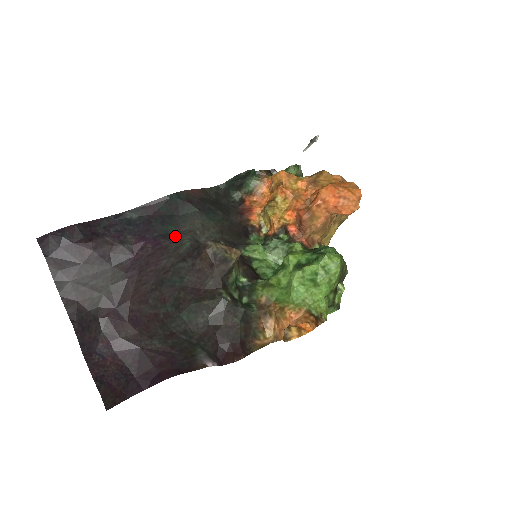
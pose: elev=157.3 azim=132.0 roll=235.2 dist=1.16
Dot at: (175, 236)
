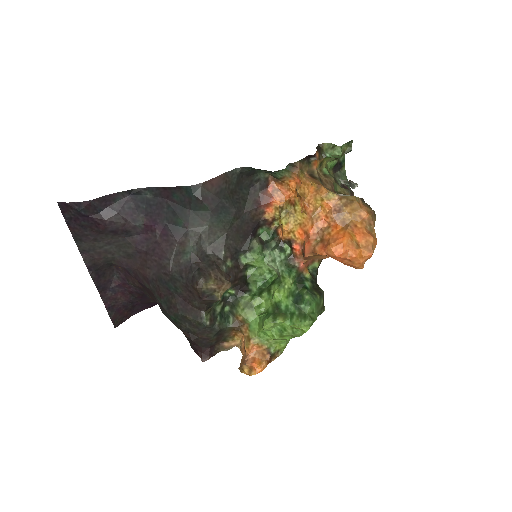
Dot at: (182, 234)
